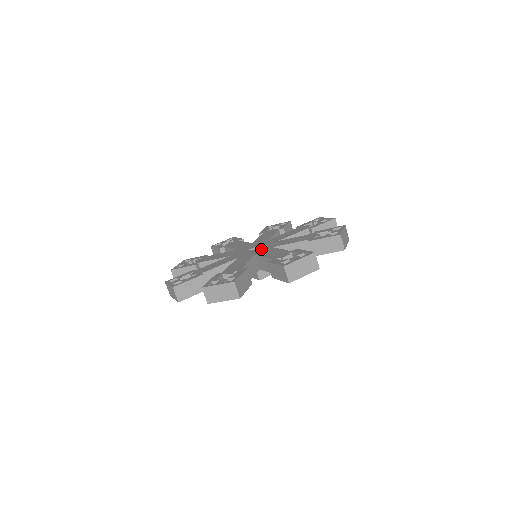
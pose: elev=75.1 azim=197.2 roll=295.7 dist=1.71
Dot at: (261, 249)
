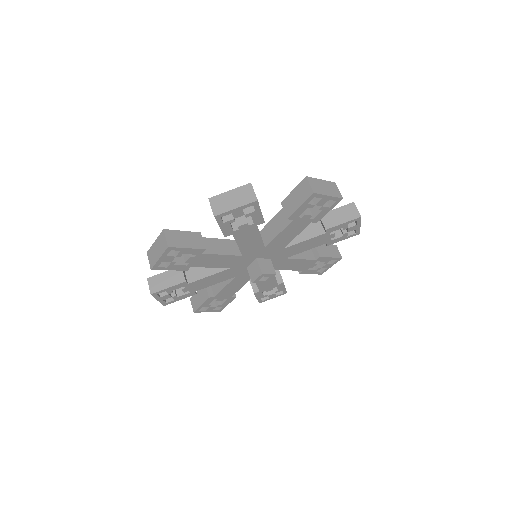
Dot at: occluded
